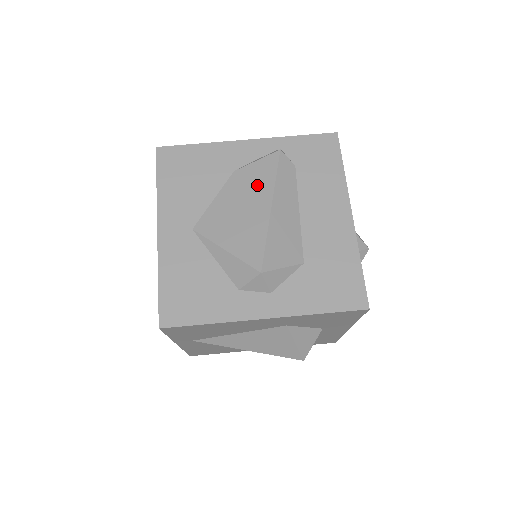
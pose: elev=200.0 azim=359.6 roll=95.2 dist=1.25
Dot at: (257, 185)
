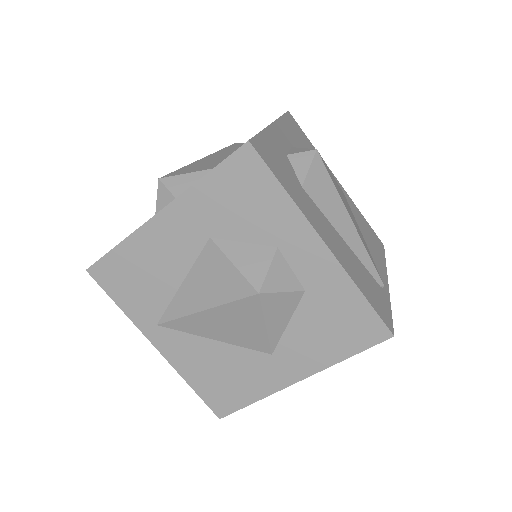
Dot at: occluded
